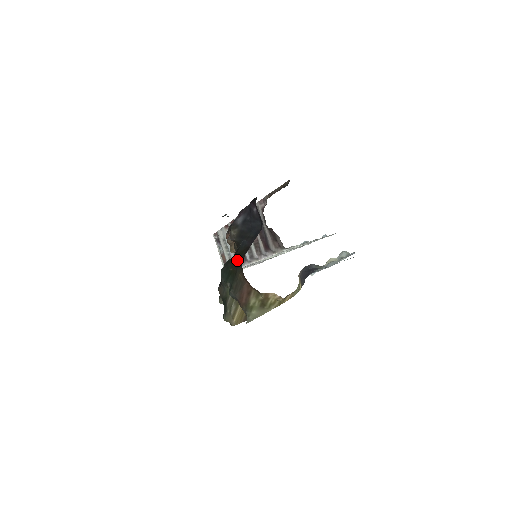
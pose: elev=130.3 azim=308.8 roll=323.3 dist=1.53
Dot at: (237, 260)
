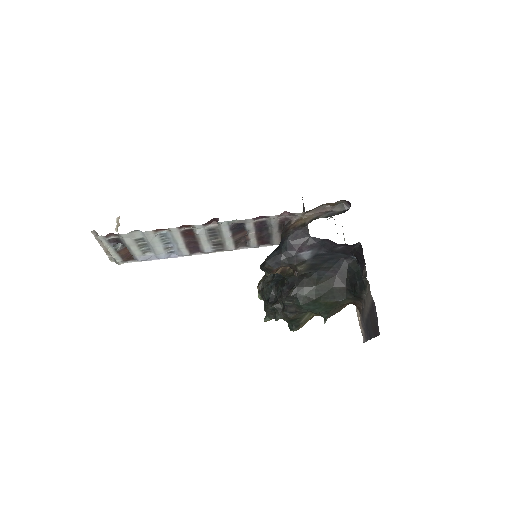
Dot at: (328, 292)
